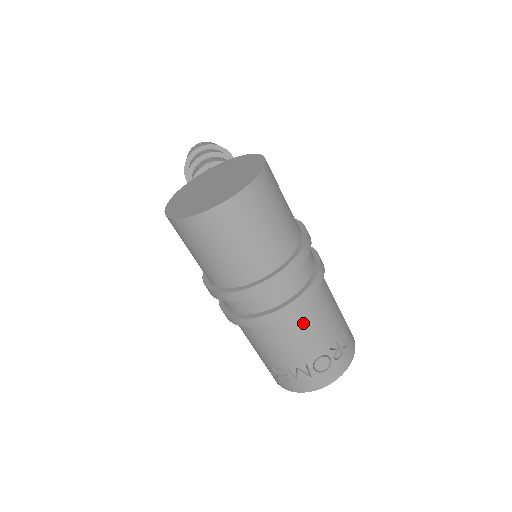
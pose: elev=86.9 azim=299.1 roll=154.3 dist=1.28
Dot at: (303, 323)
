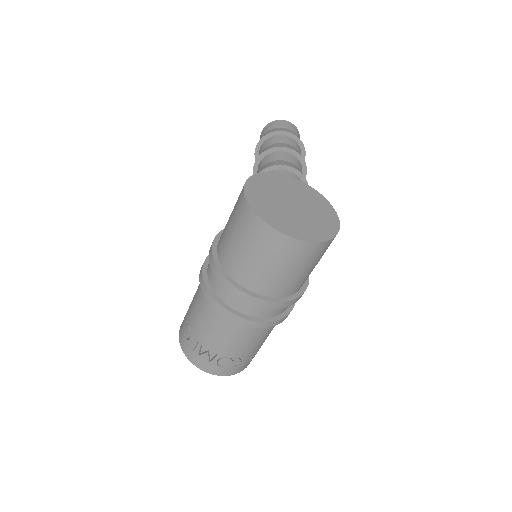
Dot at: (245, 335)
